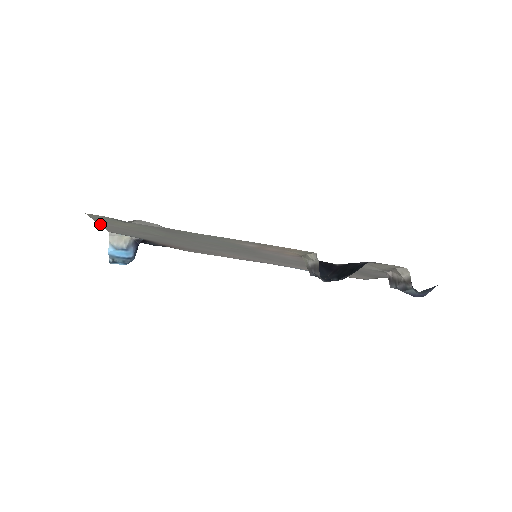
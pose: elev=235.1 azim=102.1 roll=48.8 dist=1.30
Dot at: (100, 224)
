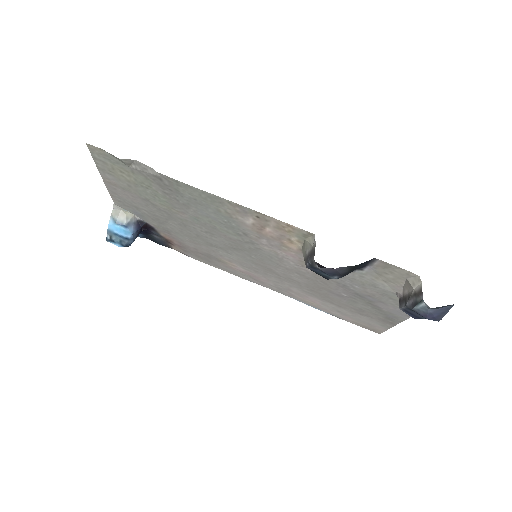
Dot at: (103, 177)
